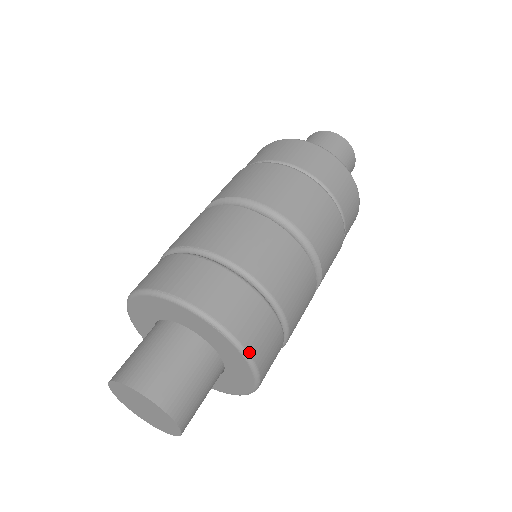
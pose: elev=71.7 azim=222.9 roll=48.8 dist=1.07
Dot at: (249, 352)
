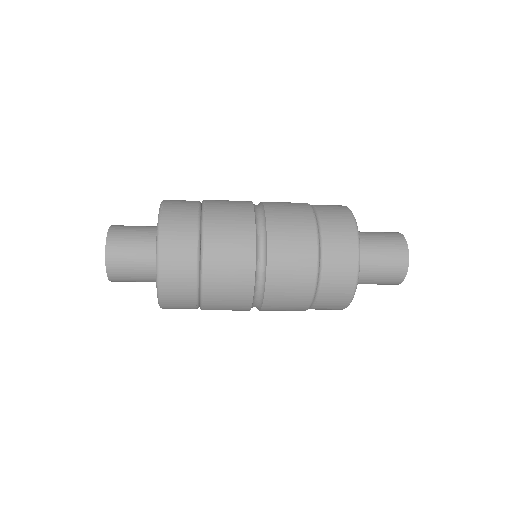
Dot at: (160, 276)
